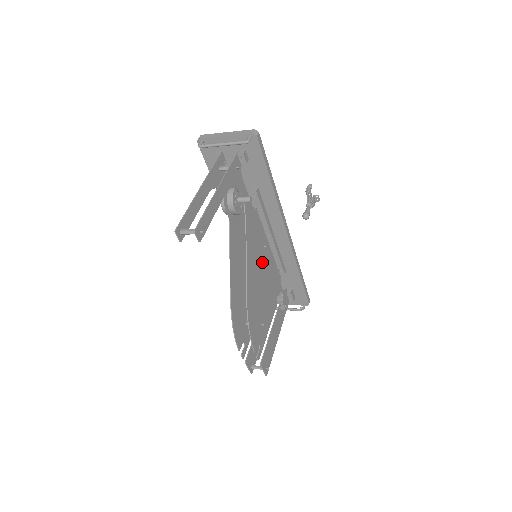
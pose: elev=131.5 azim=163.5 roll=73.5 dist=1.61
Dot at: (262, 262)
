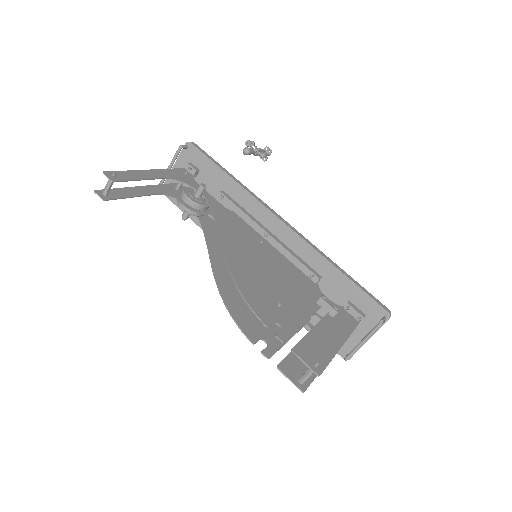
Dot at: (260, 253)
